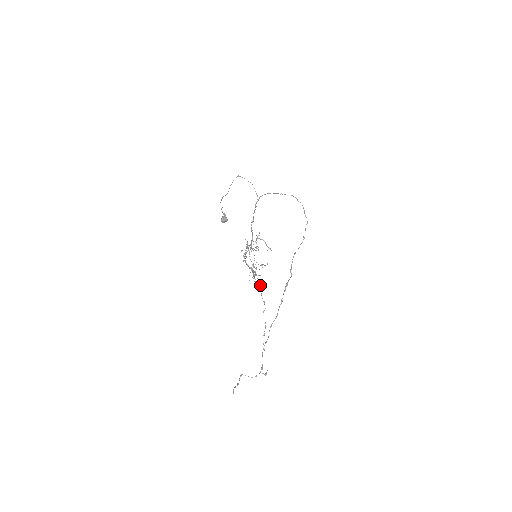
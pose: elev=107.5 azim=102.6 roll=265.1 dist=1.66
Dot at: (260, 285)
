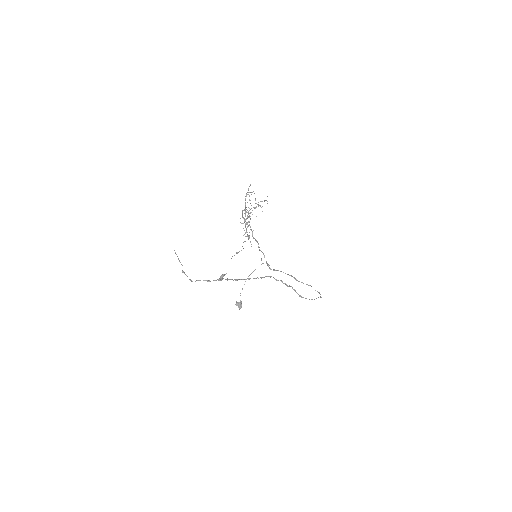
Dot at: (249, 216)
